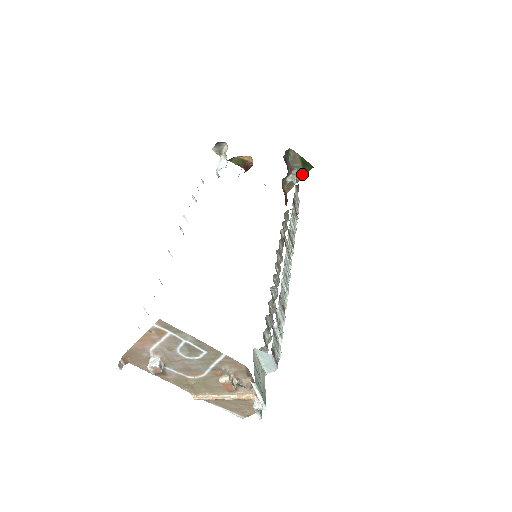
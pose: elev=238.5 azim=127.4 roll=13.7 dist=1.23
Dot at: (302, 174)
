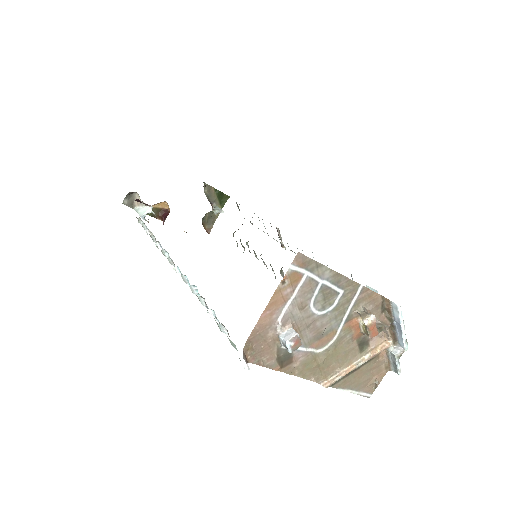
Dot at: occluded
